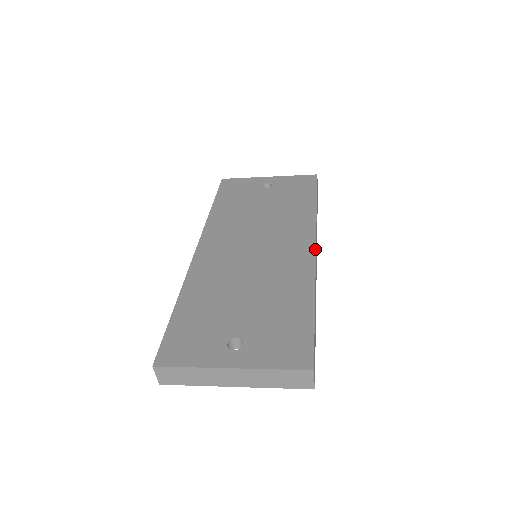
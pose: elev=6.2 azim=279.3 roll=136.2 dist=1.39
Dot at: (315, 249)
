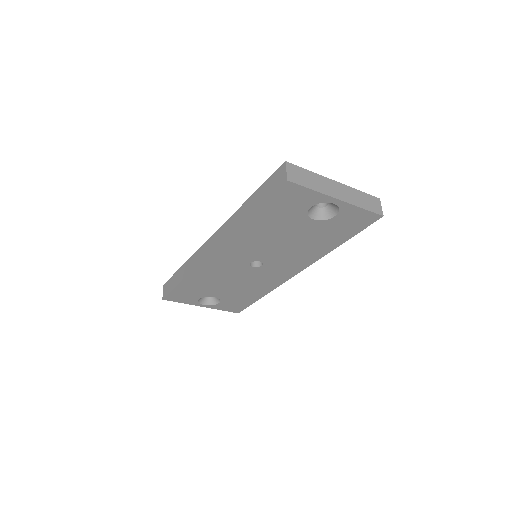
Dot at: occluded
